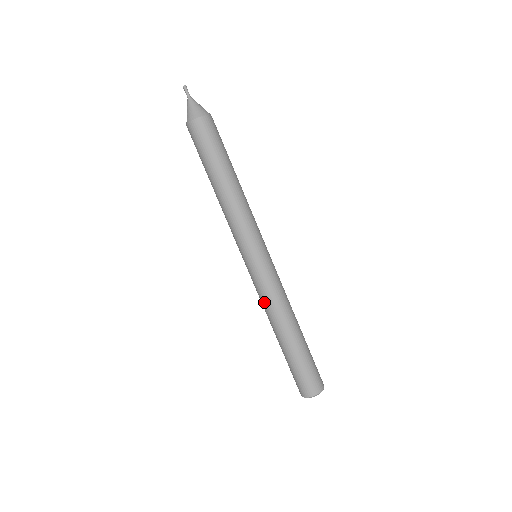
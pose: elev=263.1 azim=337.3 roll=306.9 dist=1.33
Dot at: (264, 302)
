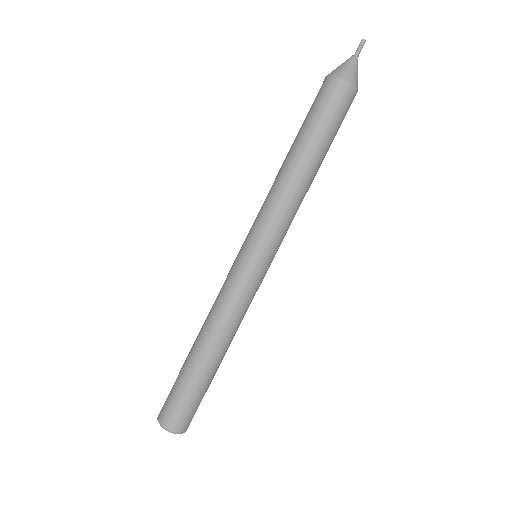
Dot at: (221, 305)
